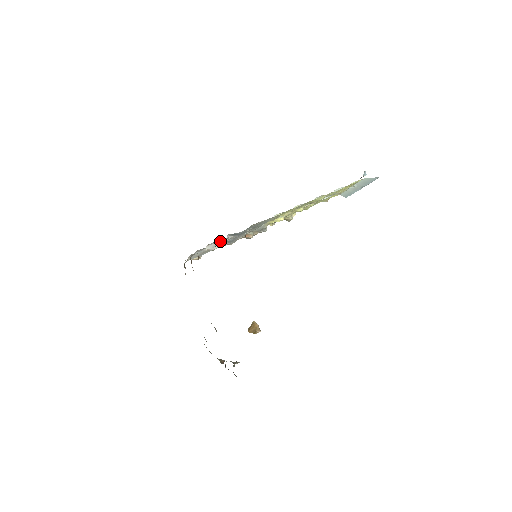
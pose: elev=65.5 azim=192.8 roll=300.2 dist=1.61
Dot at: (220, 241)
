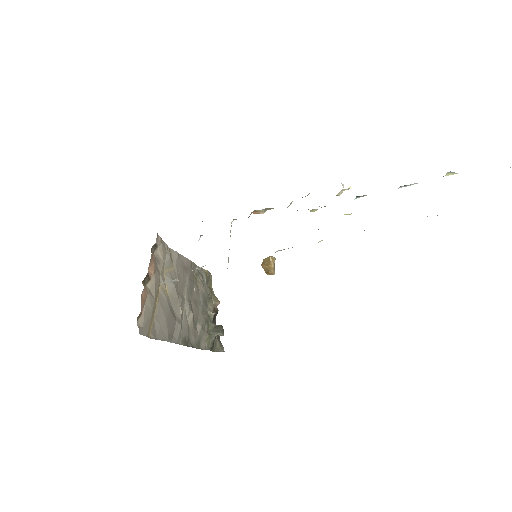
Dot at: occluded
